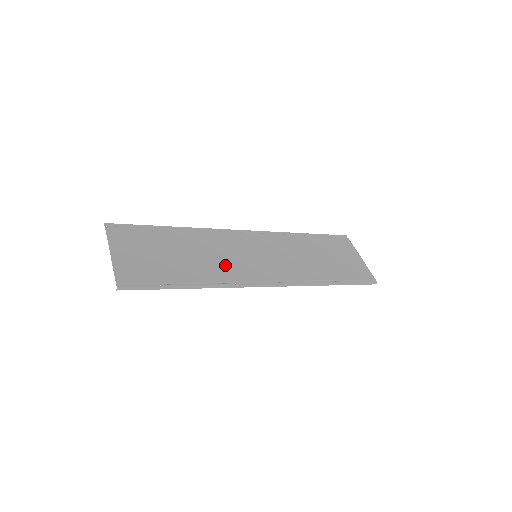
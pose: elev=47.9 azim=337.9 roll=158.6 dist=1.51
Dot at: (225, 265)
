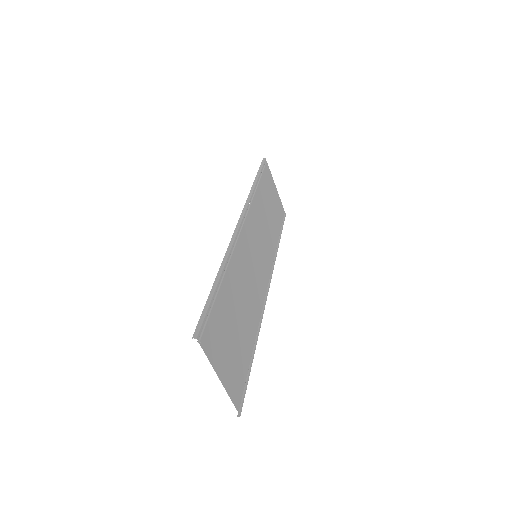
Dot at: (254, 294)
